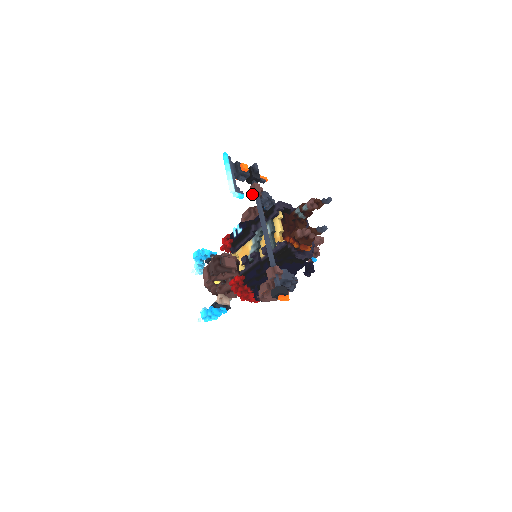
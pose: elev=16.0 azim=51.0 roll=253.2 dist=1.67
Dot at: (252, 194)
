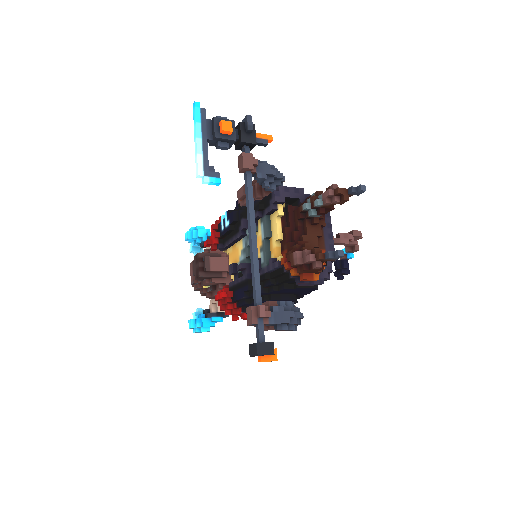
Dot at: (239, 172)
